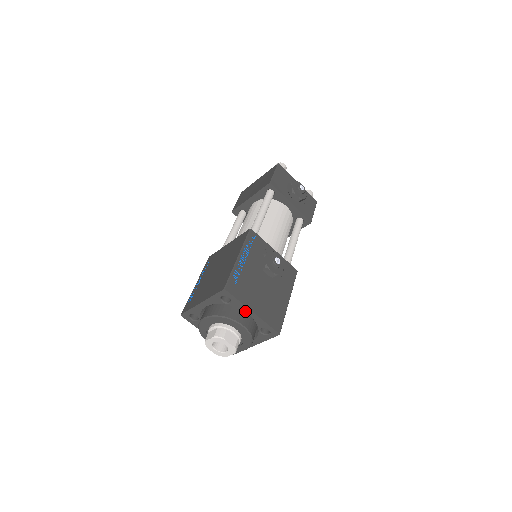
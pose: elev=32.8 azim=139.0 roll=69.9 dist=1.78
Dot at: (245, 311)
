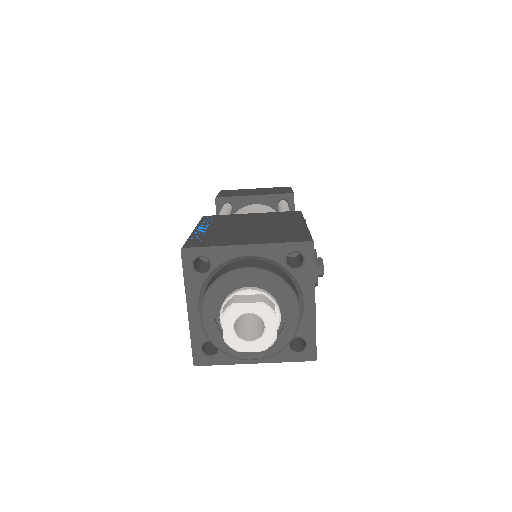
Dot at: (305, 295)
